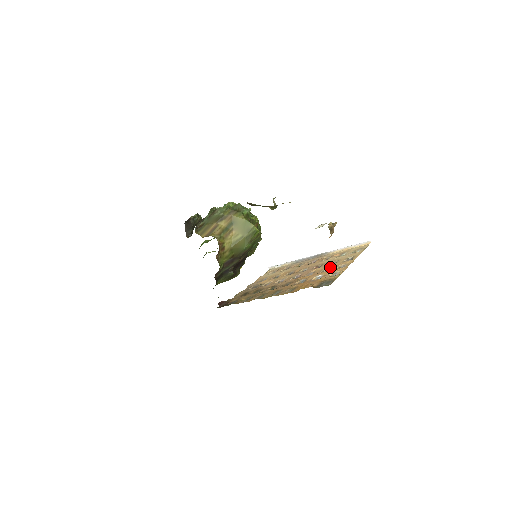
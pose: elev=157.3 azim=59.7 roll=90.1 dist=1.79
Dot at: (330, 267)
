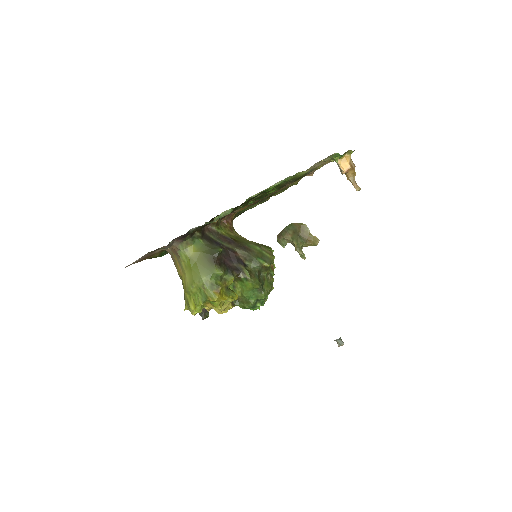
Dot at: occluded
